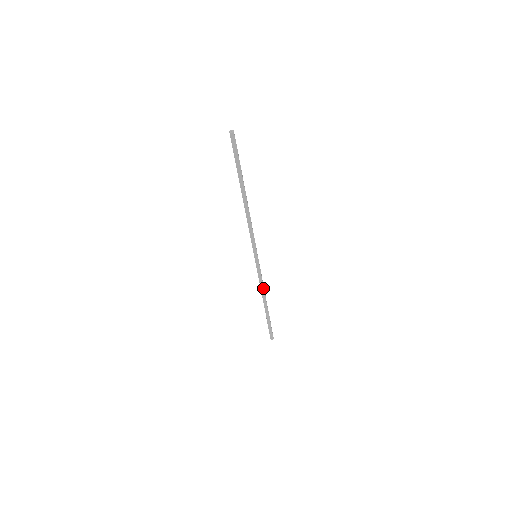
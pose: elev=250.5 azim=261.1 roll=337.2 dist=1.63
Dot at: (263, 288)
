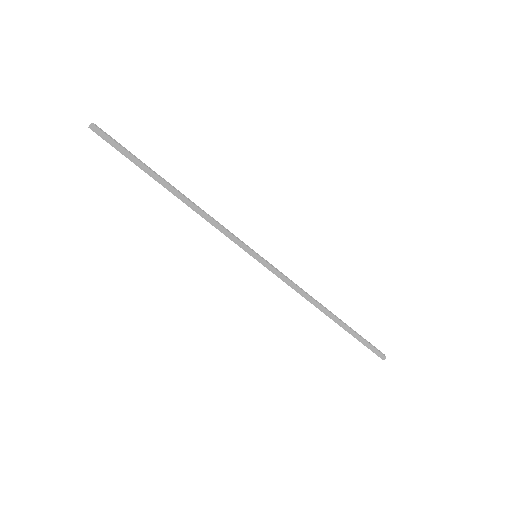
Dot at: (304, 293)
